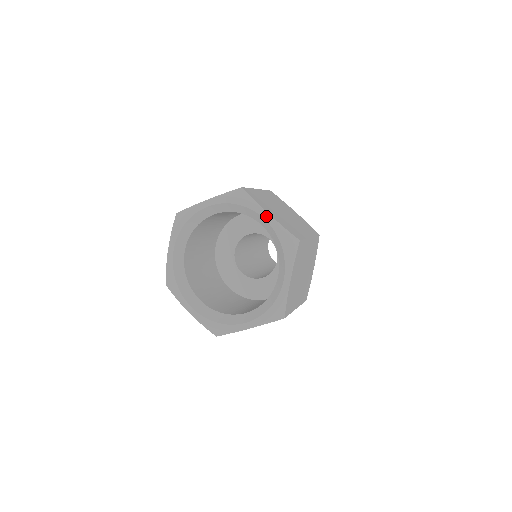
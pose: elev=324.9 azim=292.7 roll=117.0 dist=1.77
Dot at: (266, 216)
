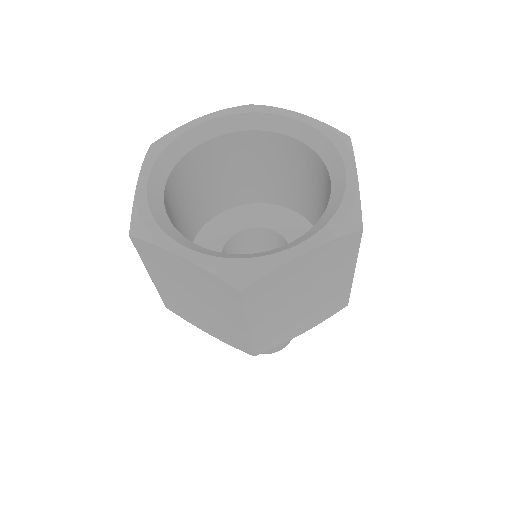
Dot at: (295, 115)
